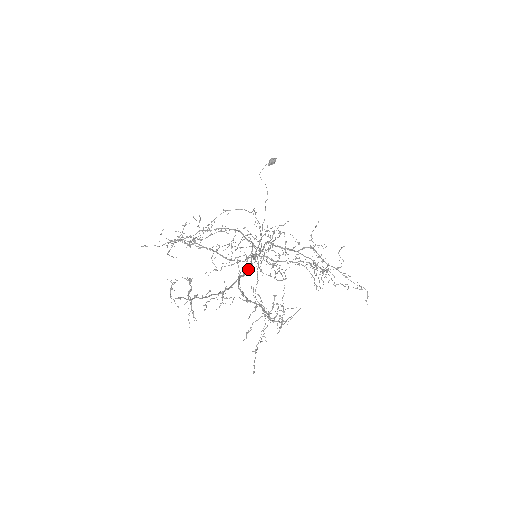
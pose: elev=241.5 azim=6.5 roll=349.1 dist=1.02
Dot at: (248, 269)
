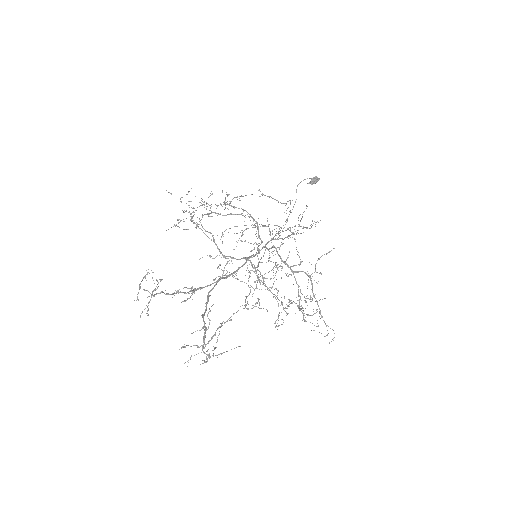
Dot at: (237, 270)
